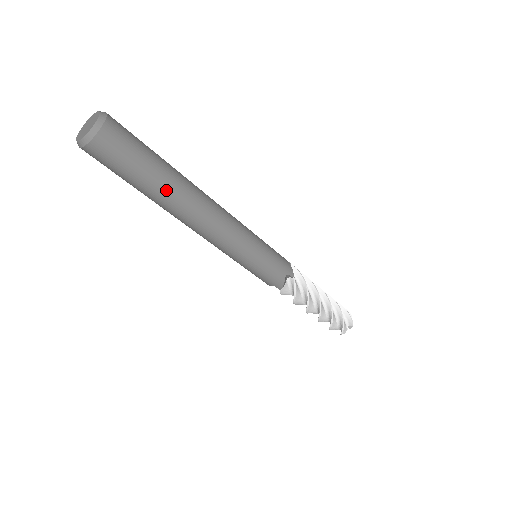
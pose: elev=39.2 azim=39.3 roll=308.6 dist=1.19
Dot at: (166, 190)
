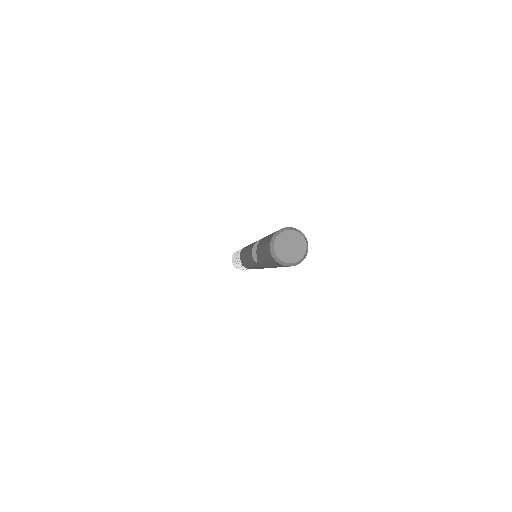
Dot at: occluded
